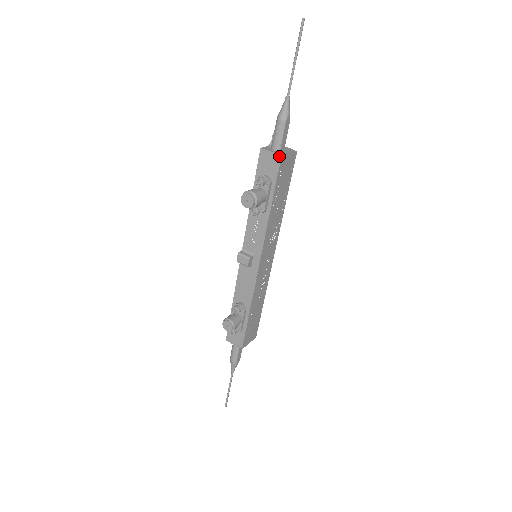
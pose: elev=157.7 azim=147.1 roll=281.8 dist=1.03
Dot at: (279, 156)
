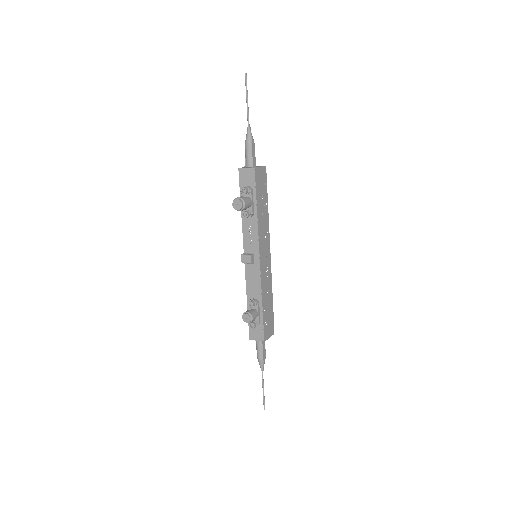
Dot at: (253, 169)
